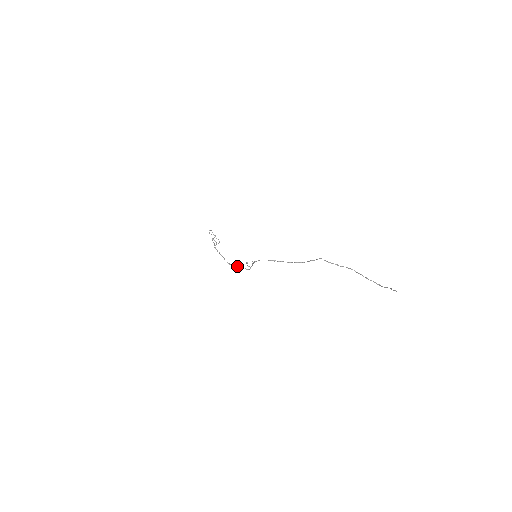
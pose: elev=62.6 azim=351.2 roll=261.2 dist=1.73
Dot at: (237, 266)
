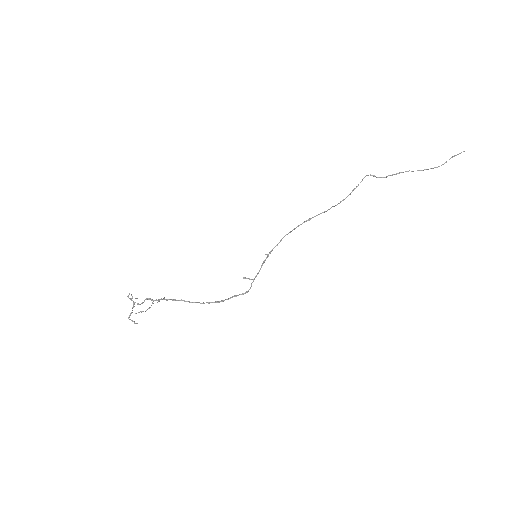
Dot at: occluded
